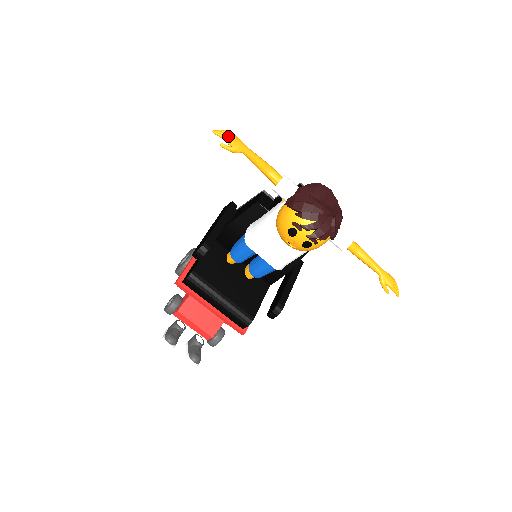
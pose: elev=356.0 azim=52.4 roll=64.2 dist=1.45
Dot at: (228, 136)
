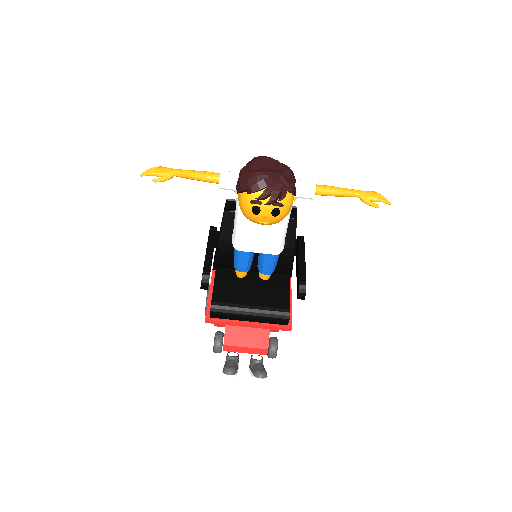
Dot at: (154, 171)
